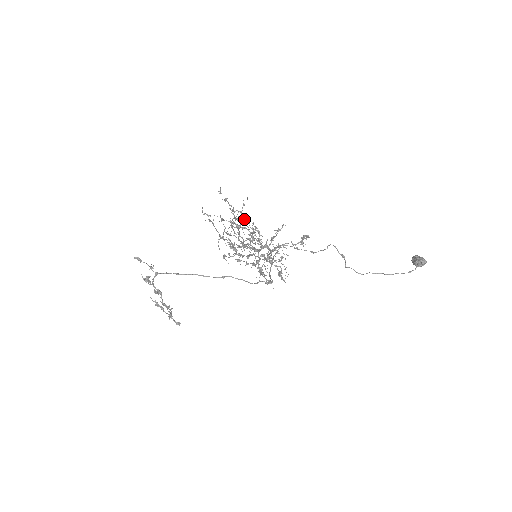
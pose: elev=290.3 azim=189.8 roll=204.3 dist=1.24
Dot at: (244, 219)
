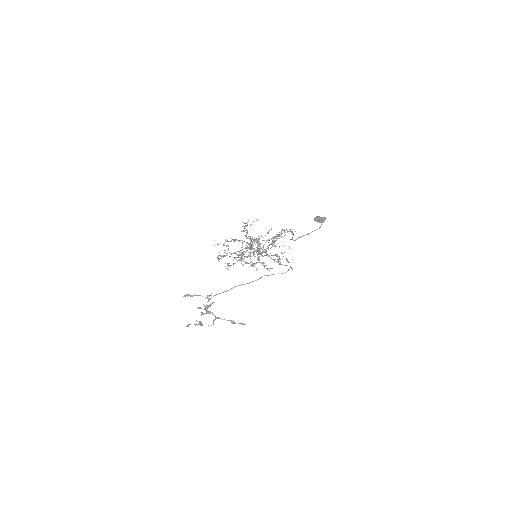
Dot at: (278, 234)
